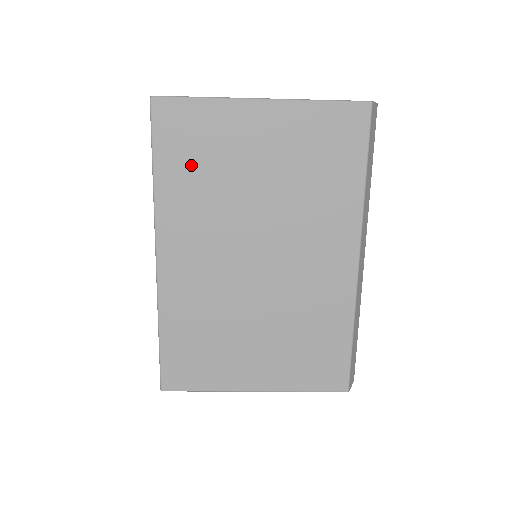
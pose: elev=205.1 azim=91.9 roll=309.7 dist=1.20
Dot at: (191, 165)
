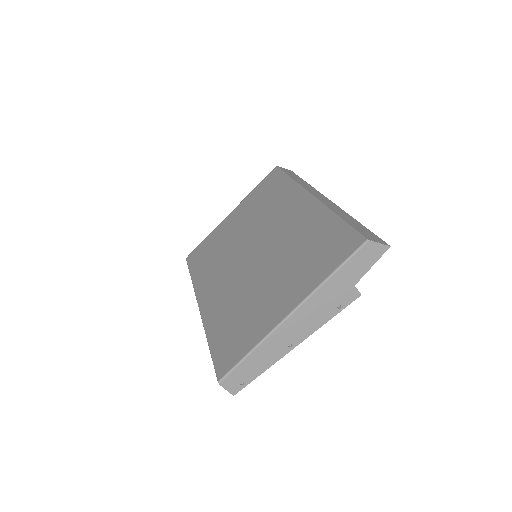
Dot at: (207, 258)
